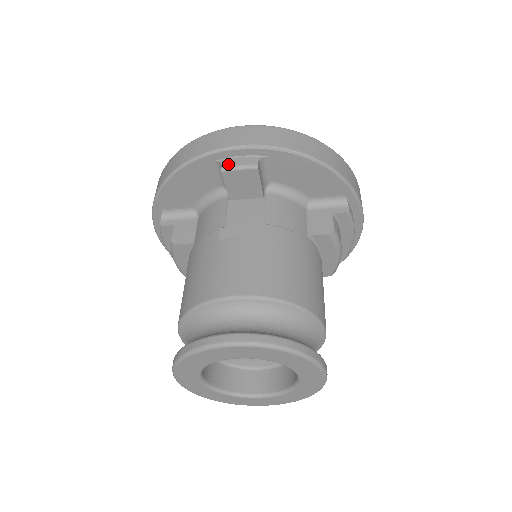
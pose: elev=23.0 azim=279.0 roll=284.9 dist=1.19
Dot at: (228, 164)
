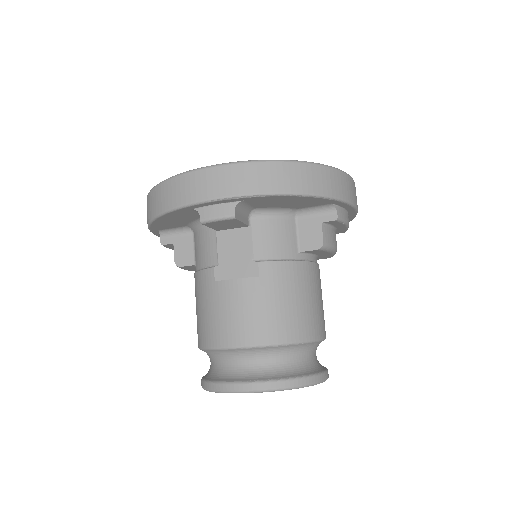
Dot at: (205, 215)
